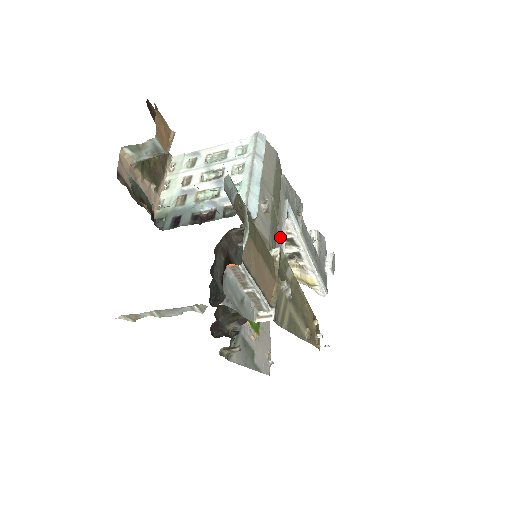
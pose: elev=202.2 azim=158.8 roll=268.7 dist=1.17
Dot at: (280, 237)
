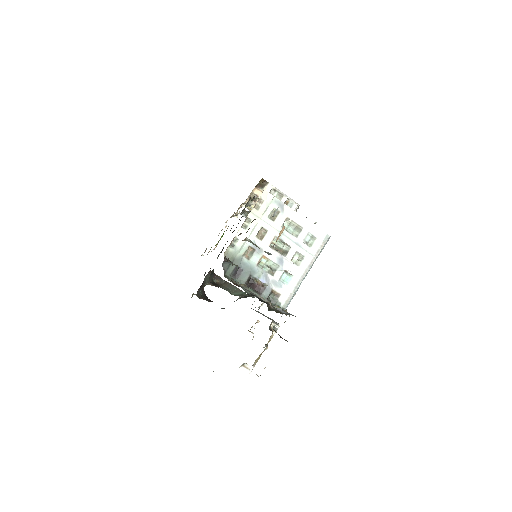
Dot at: occluded
